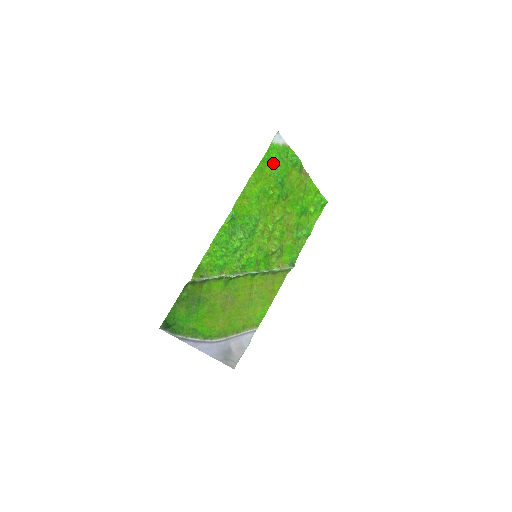
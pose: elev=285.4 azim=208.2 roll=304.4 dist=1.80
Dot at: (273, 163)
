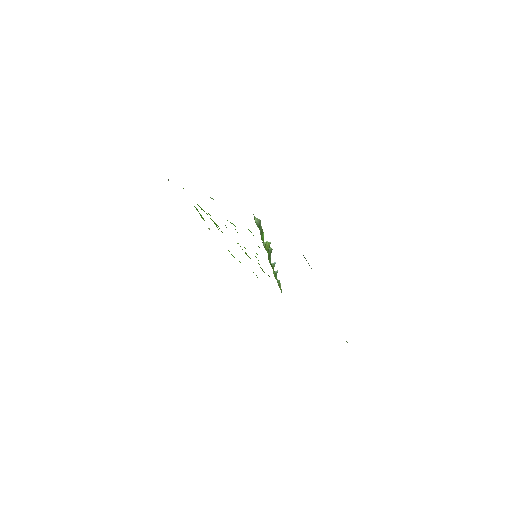
Dot at: occluded
